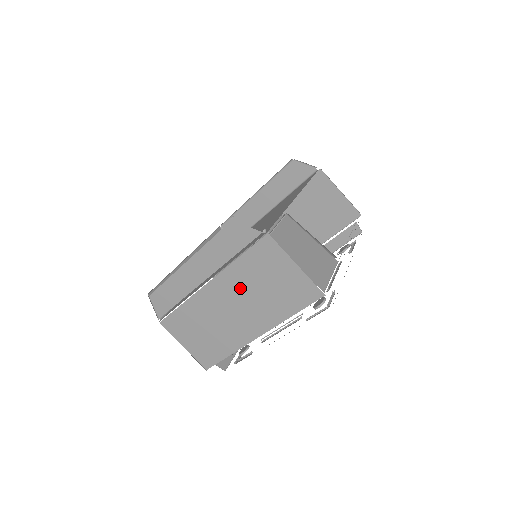
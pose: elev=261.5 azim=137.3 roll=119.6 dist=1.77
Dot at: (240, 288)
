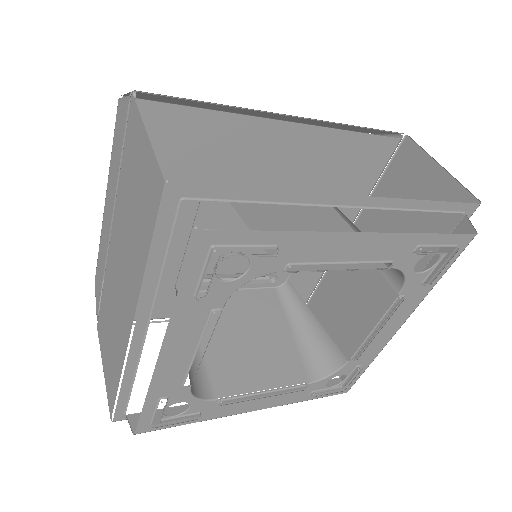
Dot at: (122, 226)
